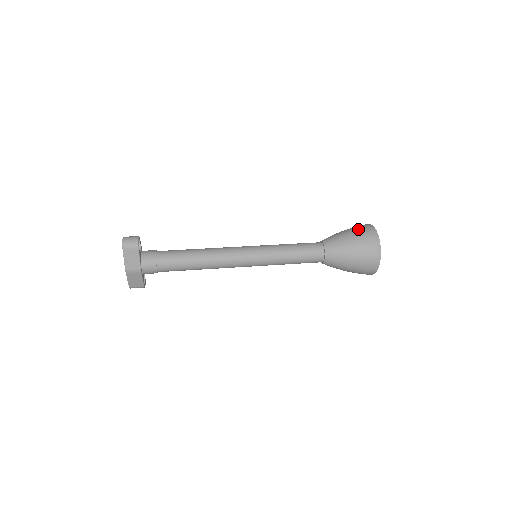
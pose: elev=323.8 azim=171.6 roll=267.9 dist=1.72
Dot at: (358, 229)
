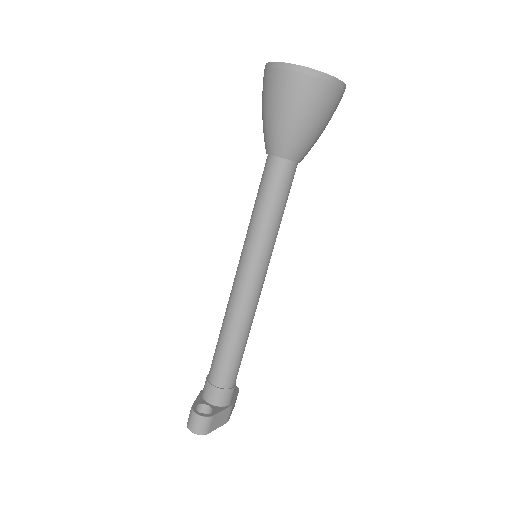
Dot at: (282, 93)
